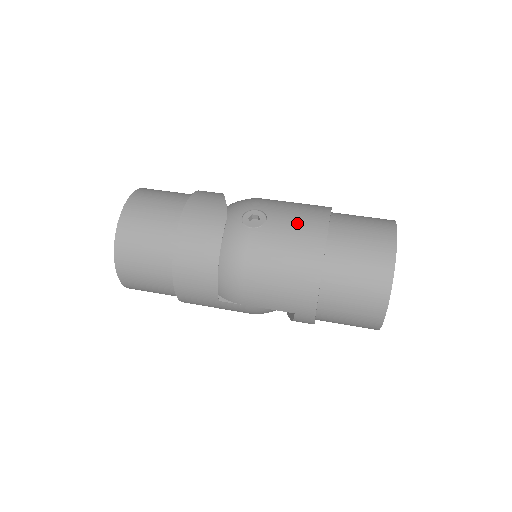
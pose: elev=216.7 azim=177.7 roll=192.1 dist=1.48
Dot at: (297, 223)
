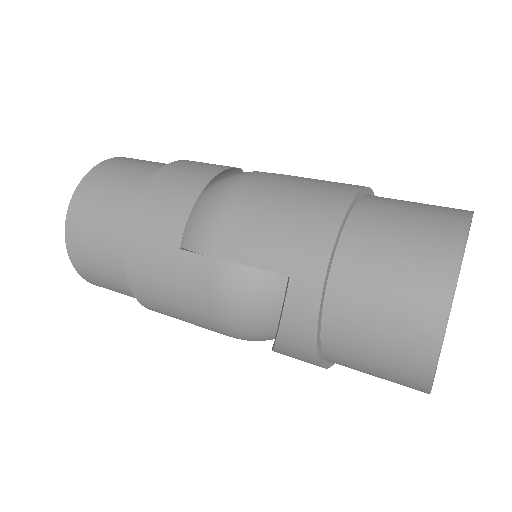
Dot at: occluded
